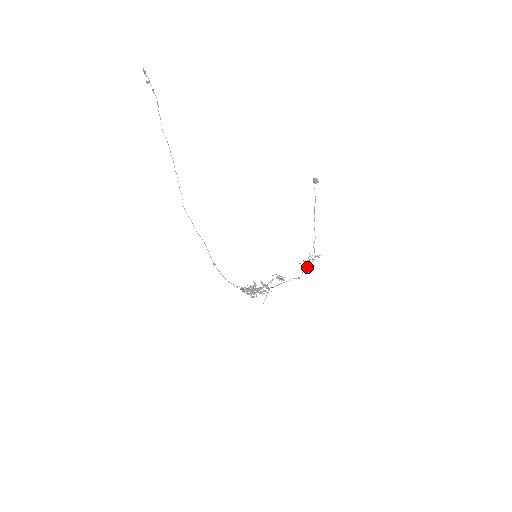
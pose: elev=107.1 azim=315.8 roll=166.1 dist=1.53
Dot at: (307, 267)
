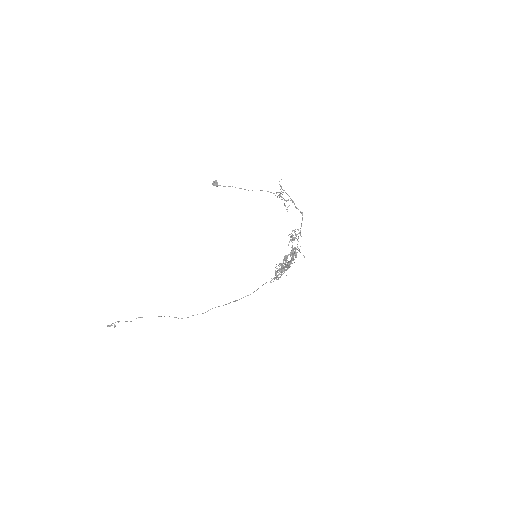
Dot at: occluded
